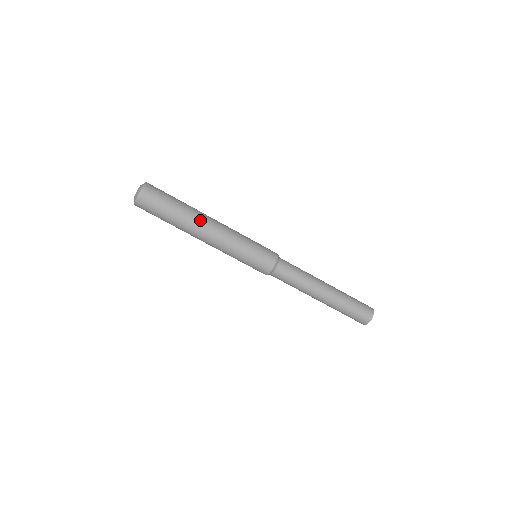
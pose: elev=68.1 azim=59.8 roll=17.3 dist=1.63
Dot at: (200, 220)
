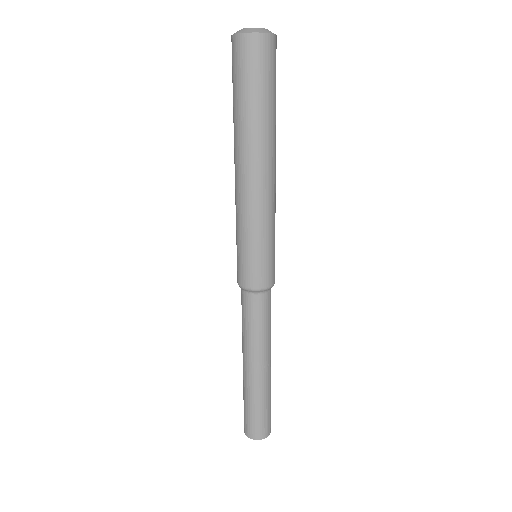
Dot at: (272, 151)
